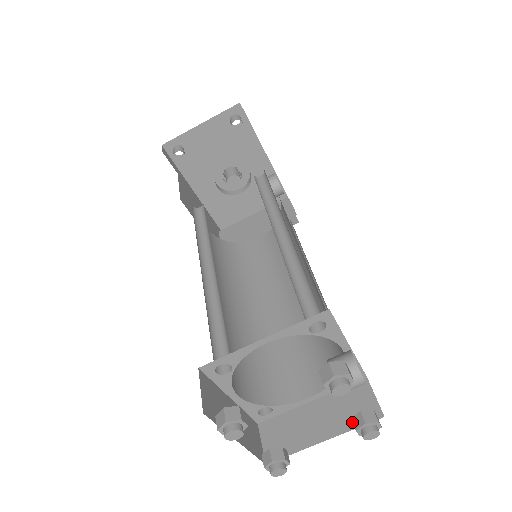
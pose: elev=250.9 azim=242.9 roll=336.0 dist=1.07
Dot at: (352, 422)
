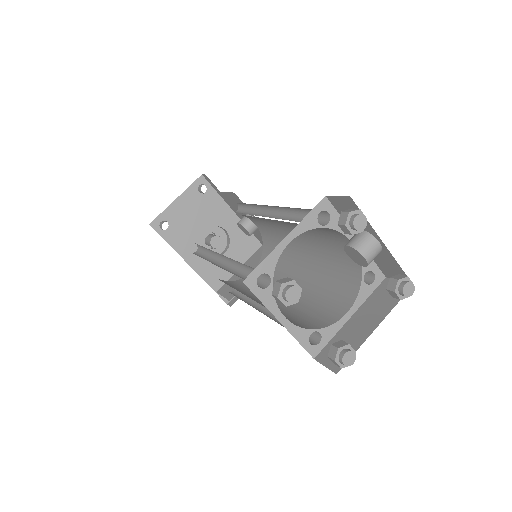
Dot at: (391, 304)
